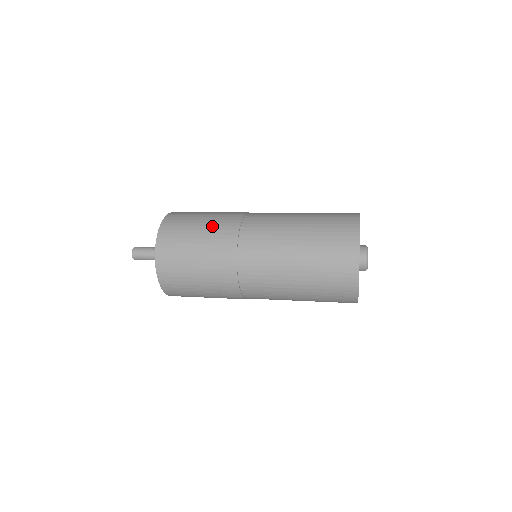
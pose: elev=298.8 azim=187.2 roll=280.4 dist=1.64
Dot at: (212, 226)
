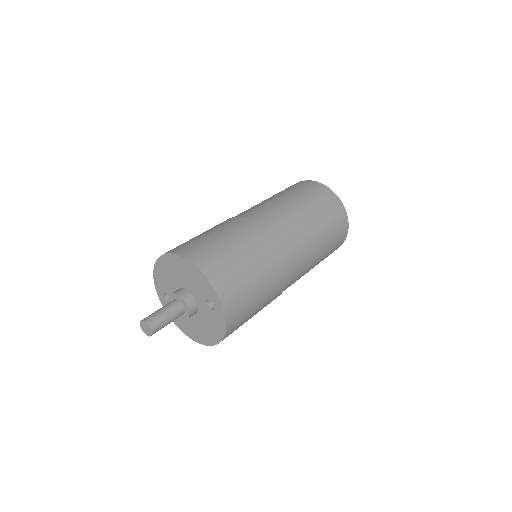
Dot at: (211, 228)
